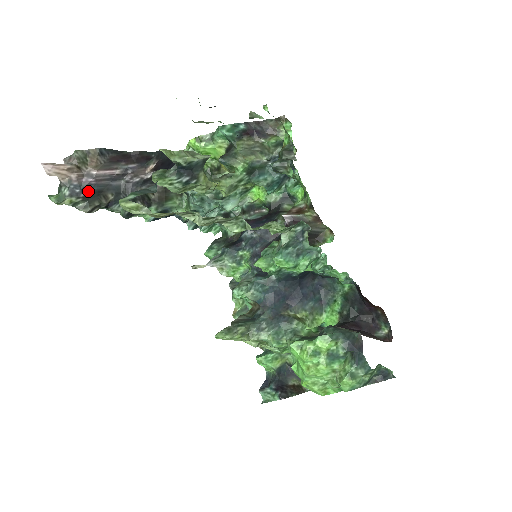
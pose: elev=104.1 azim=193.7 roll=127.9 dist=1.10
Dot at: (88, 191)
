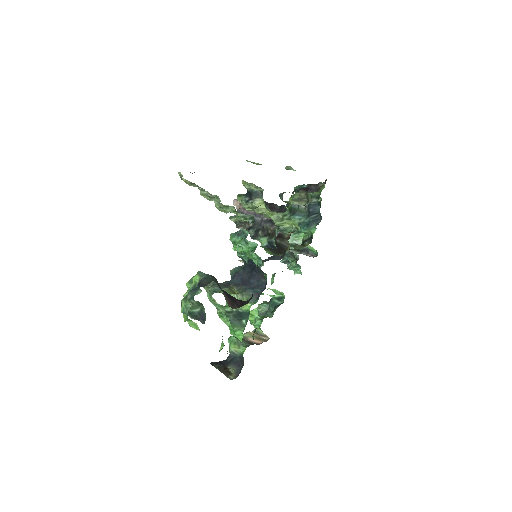
Dot at: occluded
